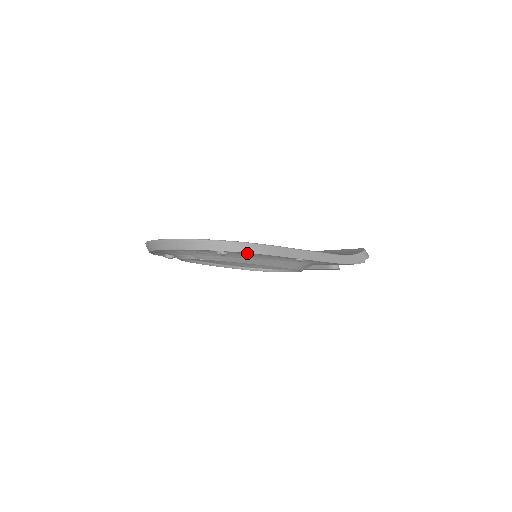
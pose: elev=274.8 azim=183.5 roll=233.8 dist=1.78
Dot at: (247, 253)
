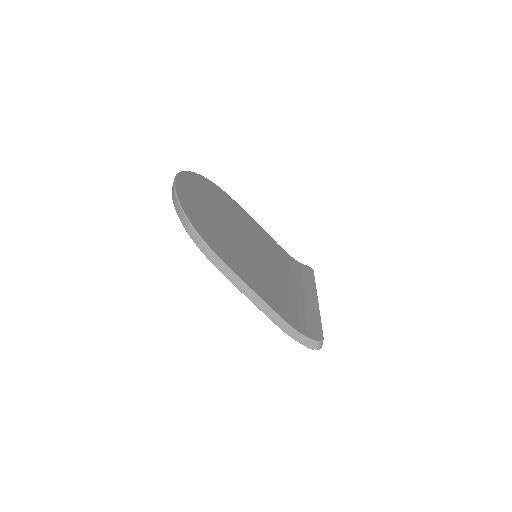
Dot at: occluded
